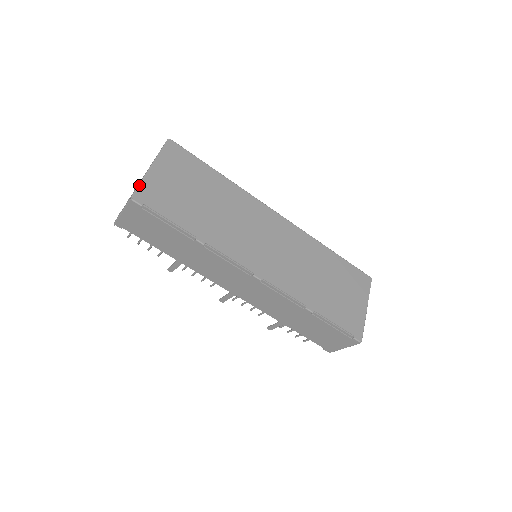
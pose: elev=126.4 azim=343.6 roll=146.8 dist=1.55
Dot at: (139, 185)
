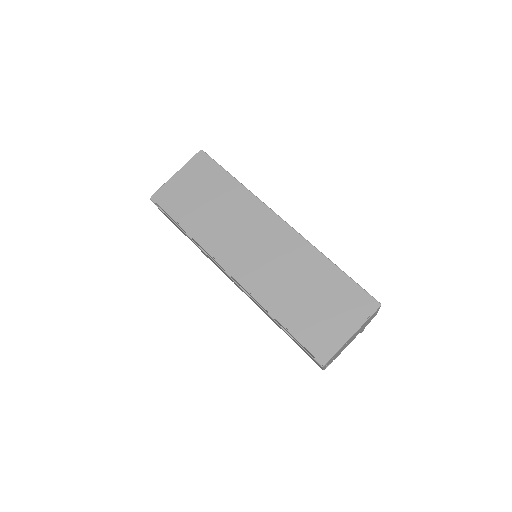
Dot at: (160, 188)
